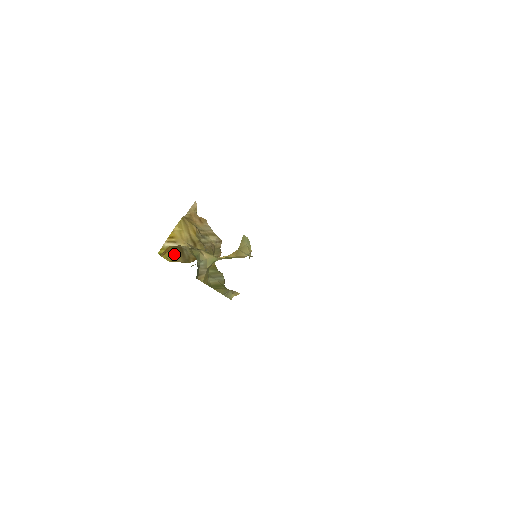
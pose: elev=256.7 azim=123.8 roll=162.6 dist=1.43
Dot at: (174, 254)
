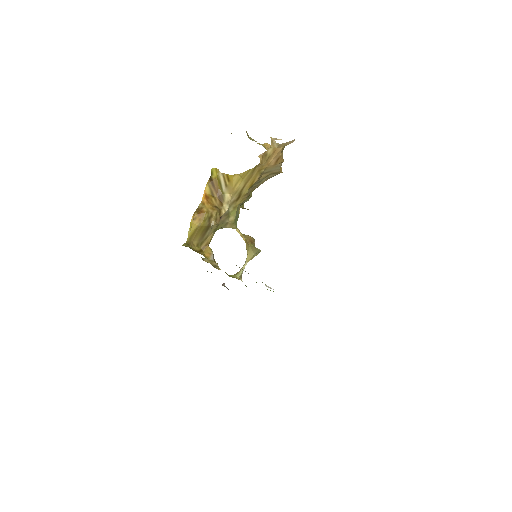
Dot at: (197, 233)
